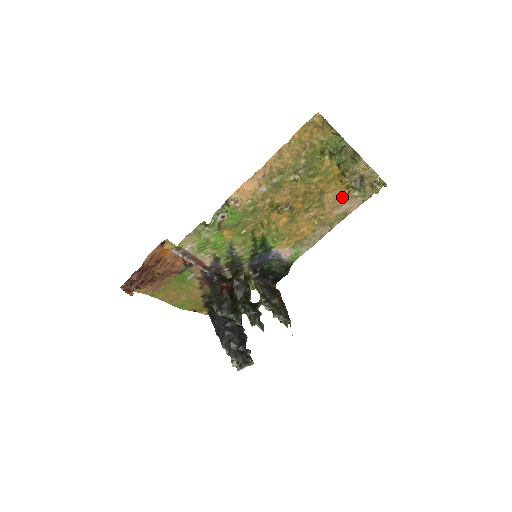
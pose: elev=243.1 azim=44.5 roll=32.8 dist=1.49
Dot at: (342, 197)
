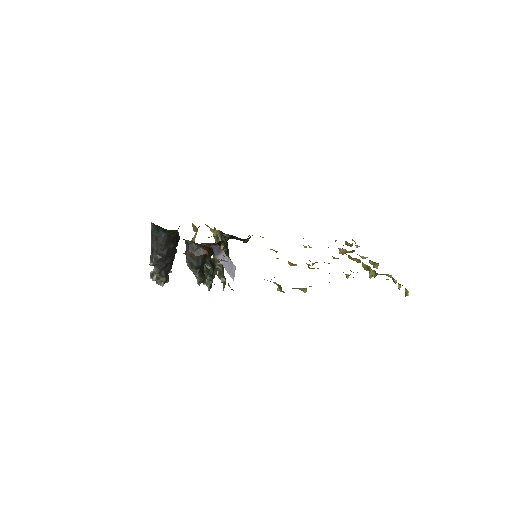
Dot at: occluded
